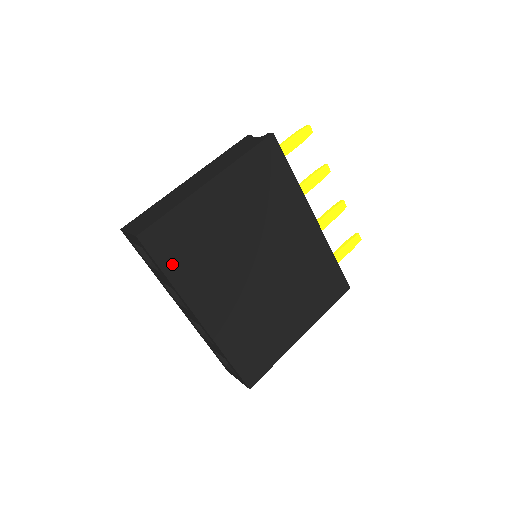
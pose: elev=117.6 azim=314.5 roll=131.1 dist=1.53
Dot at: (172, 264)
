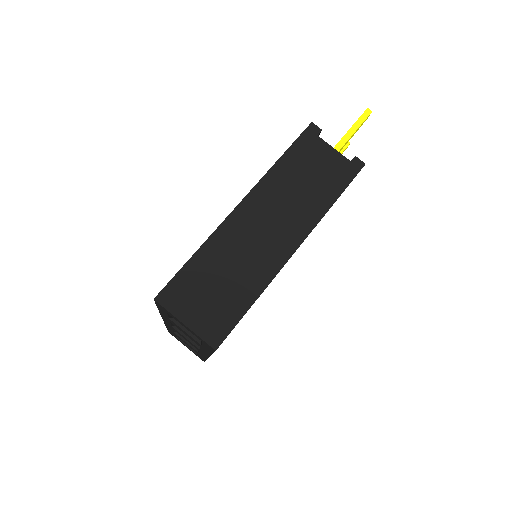
Dot at: occluded
